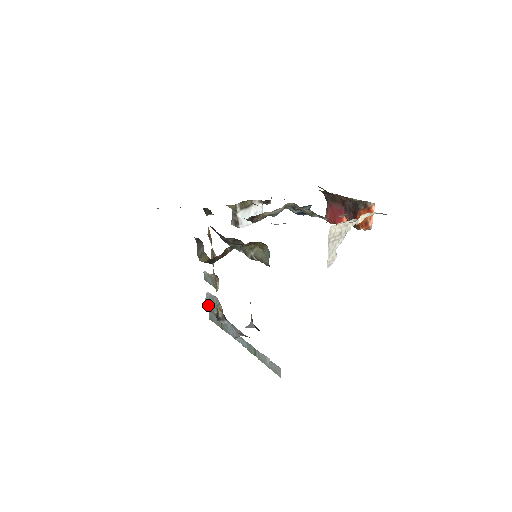
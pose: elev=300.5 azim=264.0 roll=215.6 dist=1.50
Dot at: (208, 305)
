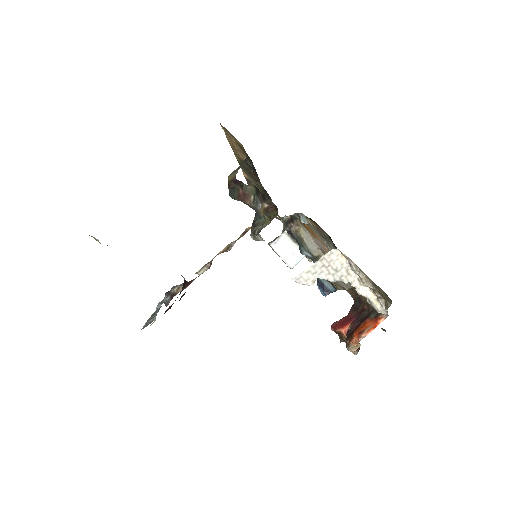
Dot at: occluded
